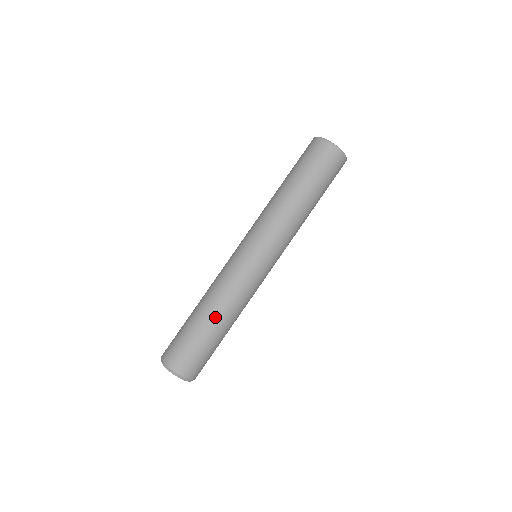
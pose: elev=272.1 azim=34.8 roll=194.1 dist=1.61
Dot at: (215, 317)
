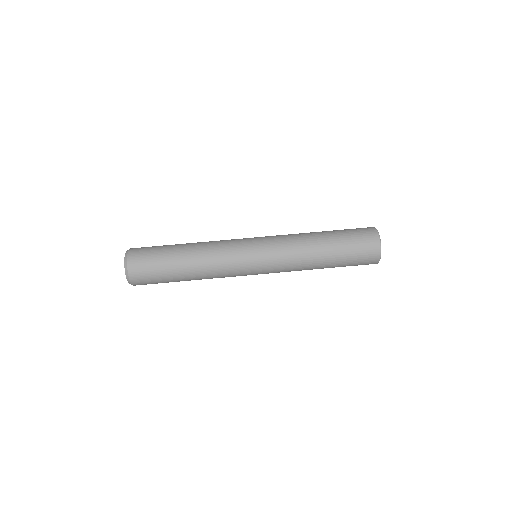
Dot at: (189, 246)
